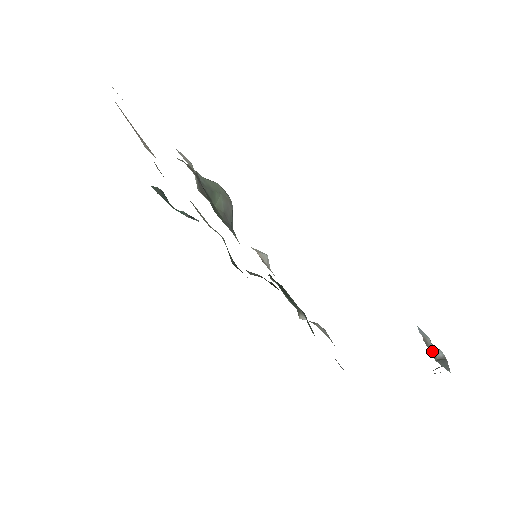
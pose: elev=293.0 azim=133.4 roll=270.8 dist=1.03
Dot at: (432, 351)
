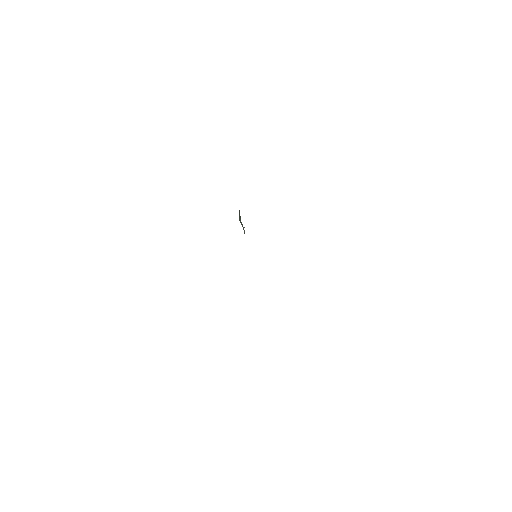
Dot at: occluded
